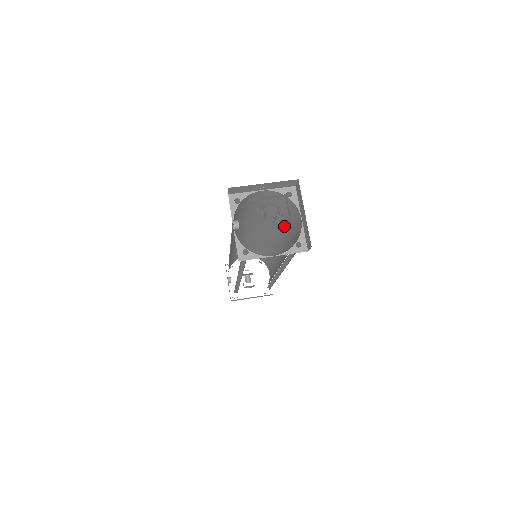
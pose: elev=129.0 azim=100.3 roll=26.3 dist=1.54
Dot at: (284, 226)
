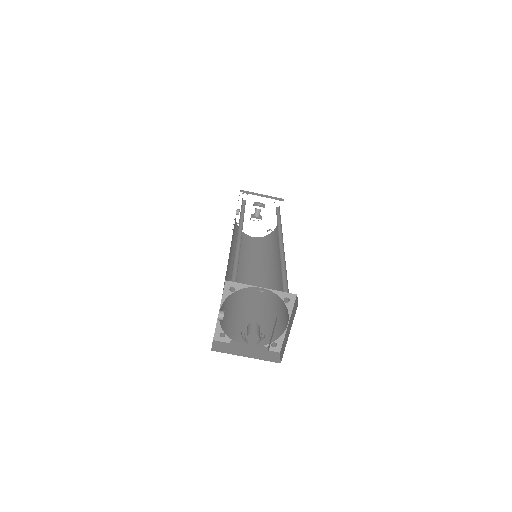
Dot at: occluded
